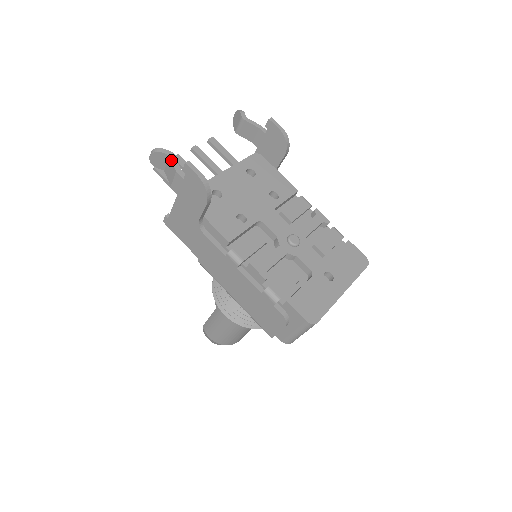
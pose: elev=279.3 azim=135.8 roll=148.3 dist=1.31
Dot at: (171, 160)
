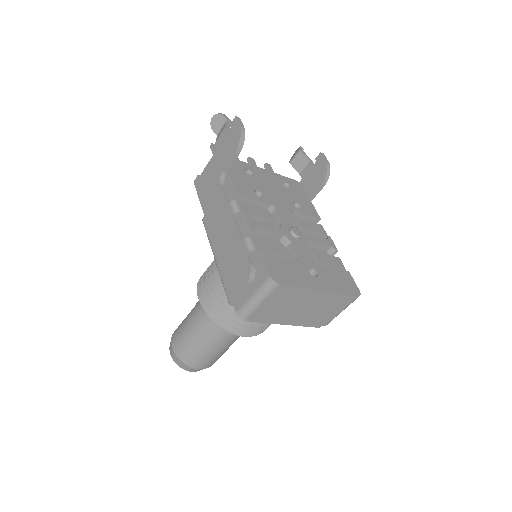
Dot at: (227, 121)
